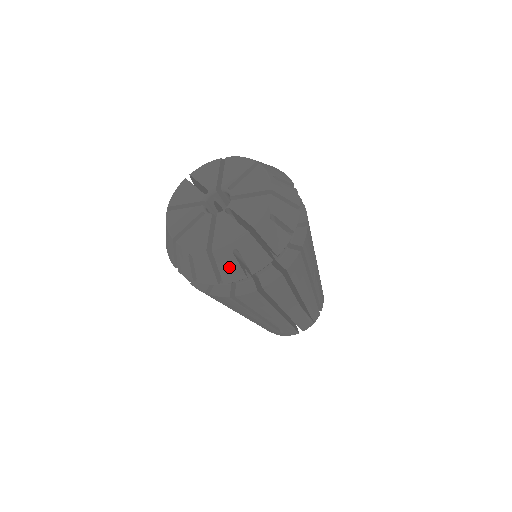
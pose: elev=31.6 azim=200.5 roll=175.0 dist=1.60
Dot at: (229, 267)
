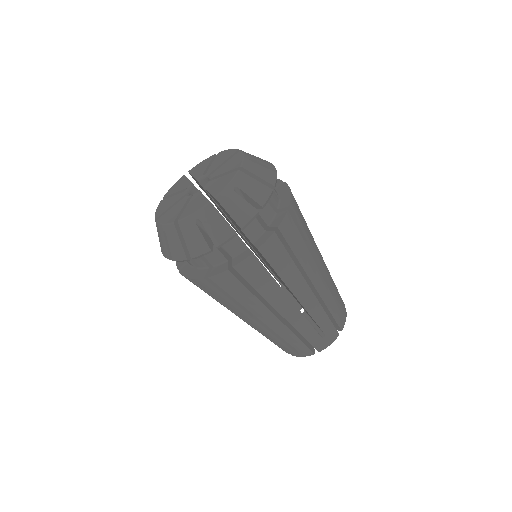
Dot at: (238, 208)
